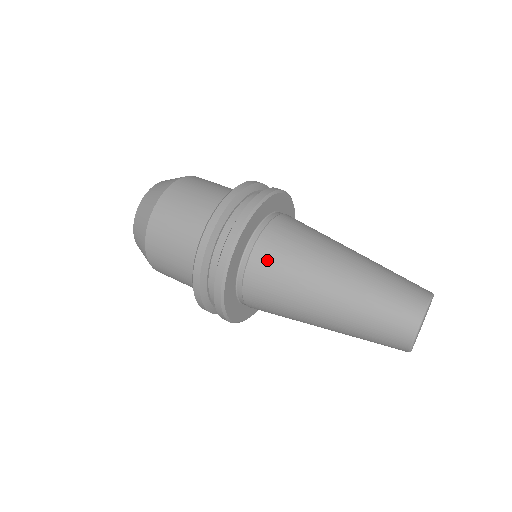
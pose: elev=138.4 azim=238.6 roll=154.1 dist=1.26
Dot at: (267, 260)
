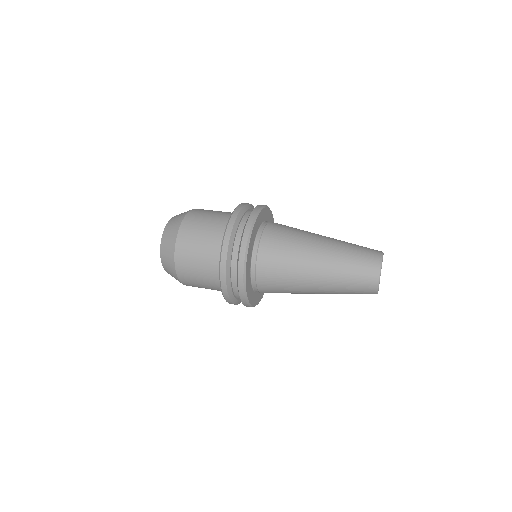
Dot at: (280, 225)
